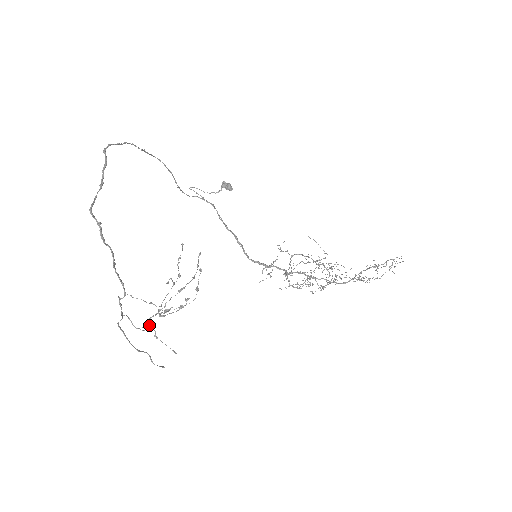
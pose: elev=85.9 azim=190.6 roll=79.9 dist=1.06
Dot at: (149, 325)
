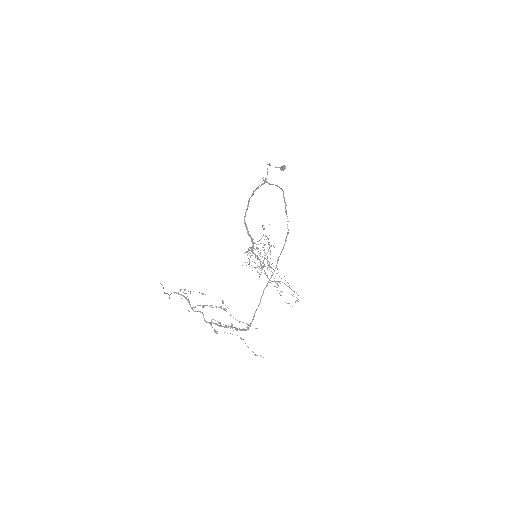
Dot at: occluded
